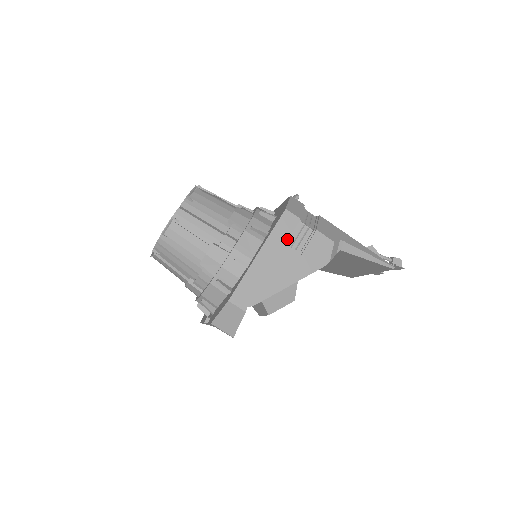
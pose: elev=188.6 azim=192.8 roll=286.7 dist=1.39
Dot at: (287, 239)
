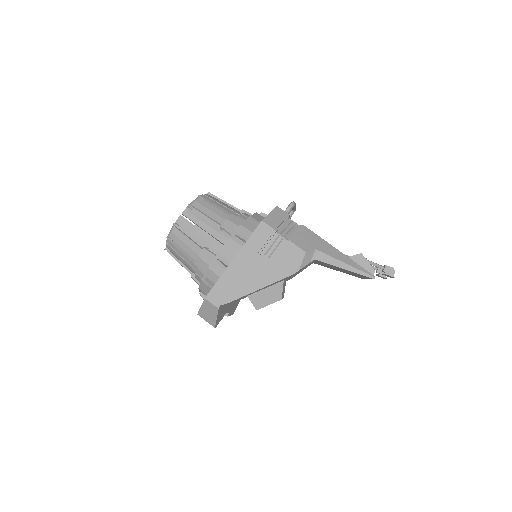
Dot at: (261, 248)
